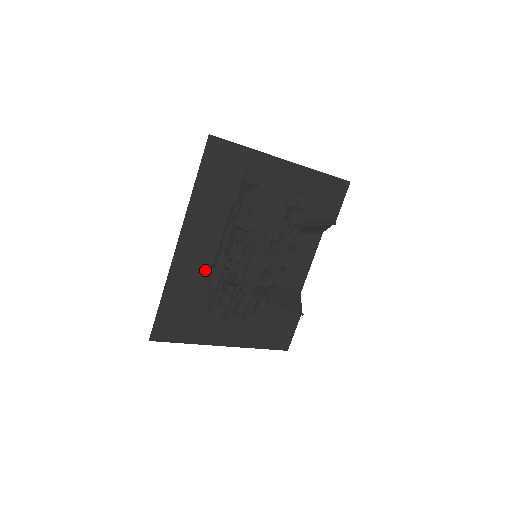
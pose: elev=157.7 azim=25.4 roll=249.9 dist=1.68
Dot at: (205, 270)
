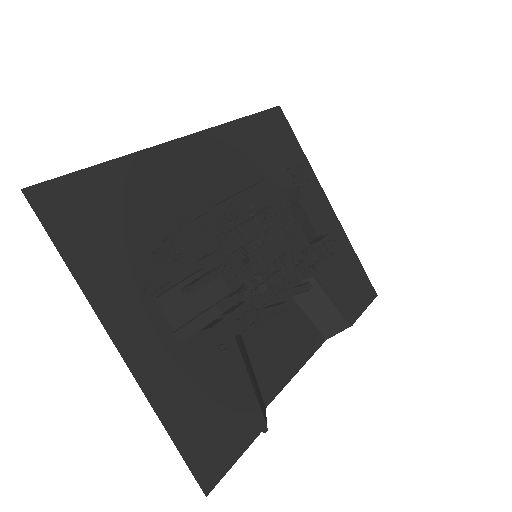
Dot at: (188, 200)
